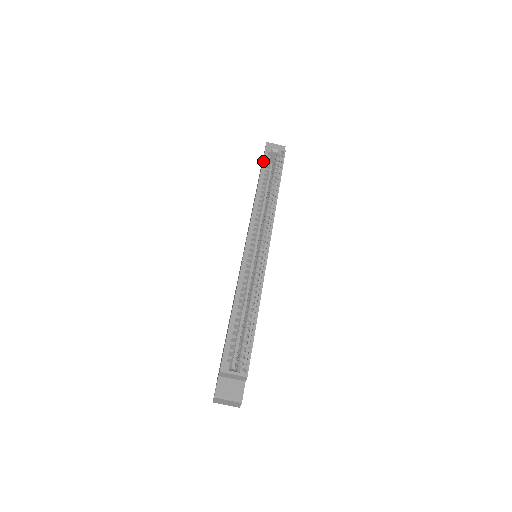
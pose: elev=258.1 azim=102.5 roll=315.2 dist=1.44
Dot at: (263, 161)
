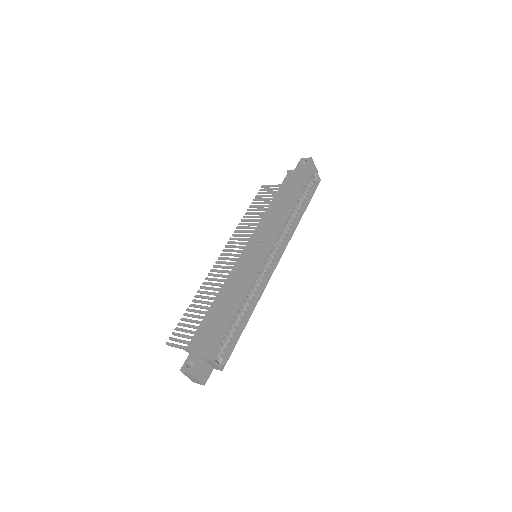
Dot at: (307, 180)
